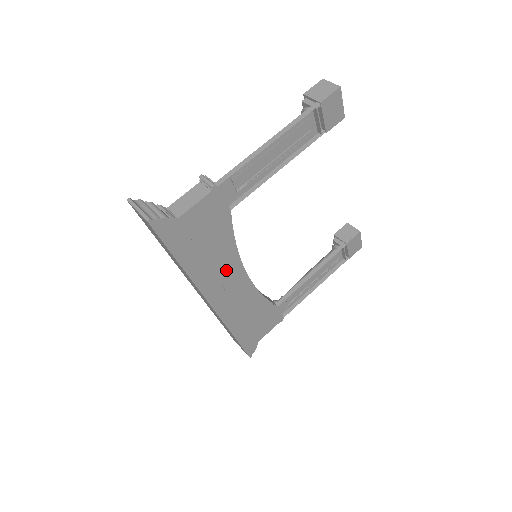
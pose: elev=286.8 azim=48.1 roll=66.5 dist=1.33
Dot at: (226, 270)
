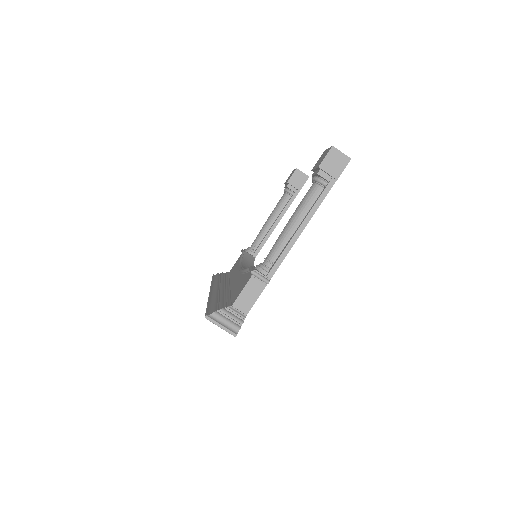
Dot at: occluded
